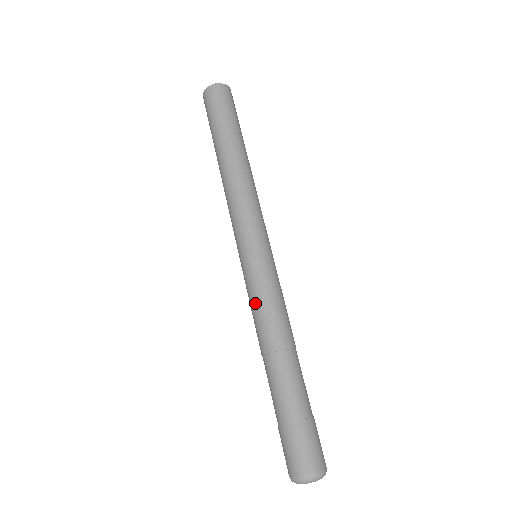
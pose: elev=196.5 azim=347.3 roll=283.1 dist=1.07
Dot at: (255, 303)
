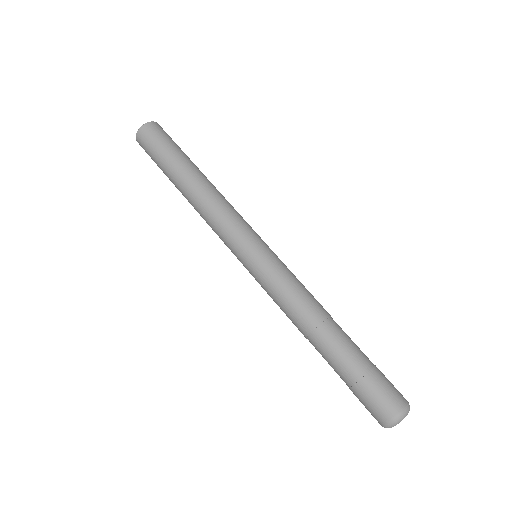
Dot at: (288, 285)
